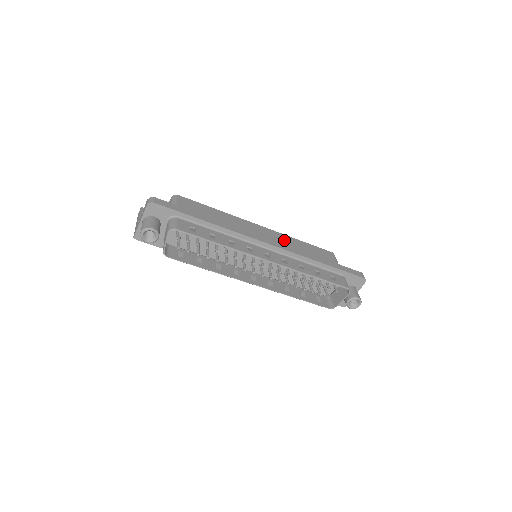
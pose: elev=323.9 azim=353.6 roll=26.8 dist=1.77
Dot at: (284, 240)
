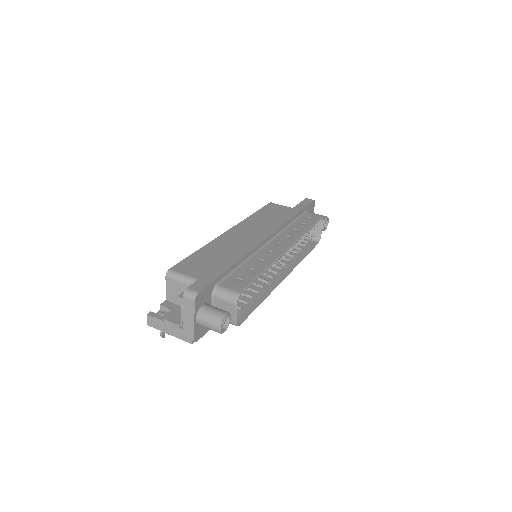
Dot at: (253, 224)
